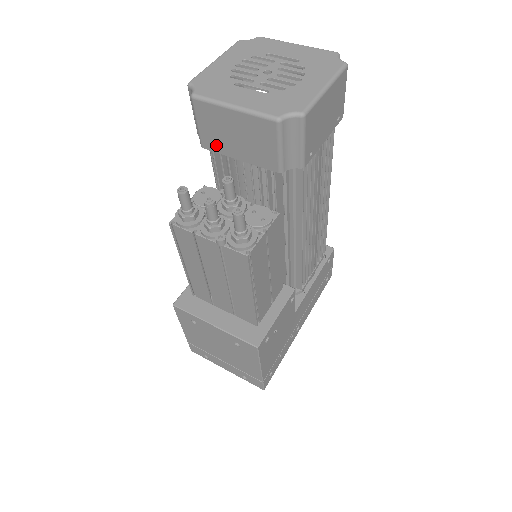
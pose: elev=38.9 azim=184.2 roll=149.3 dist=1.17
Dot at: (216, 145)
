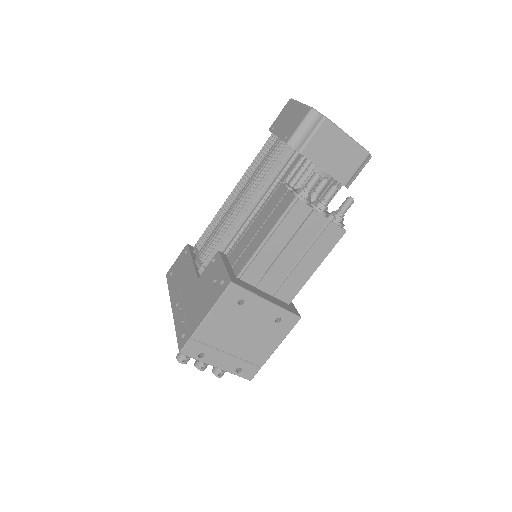
Dot at: (314, 155)
